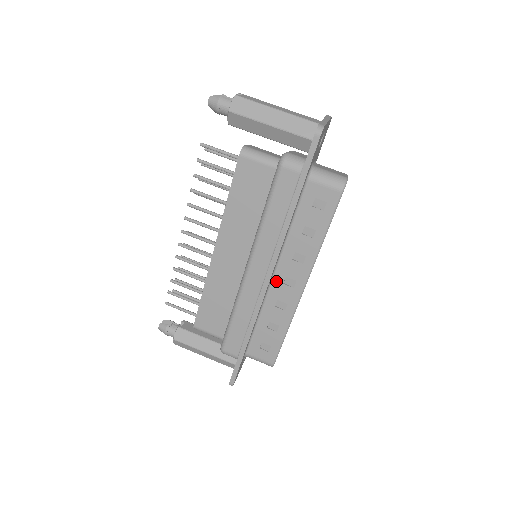
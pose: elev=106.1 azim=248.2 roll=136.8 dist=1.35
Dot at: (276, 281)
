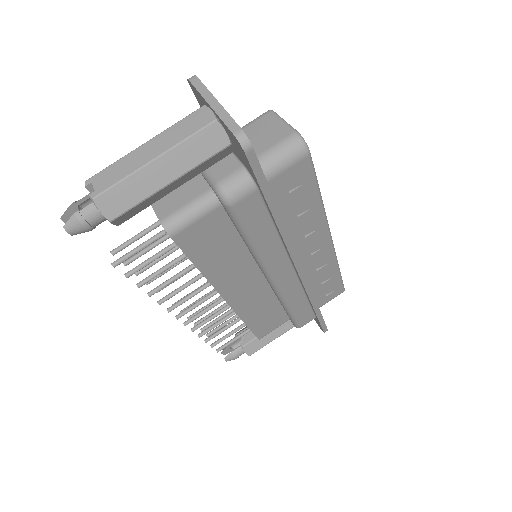
Dot at: (303, 261)
